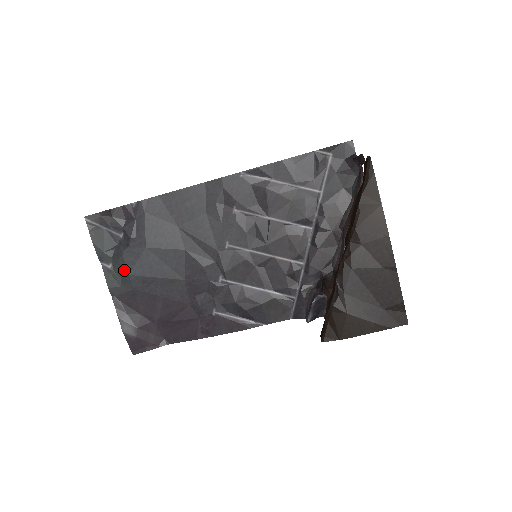
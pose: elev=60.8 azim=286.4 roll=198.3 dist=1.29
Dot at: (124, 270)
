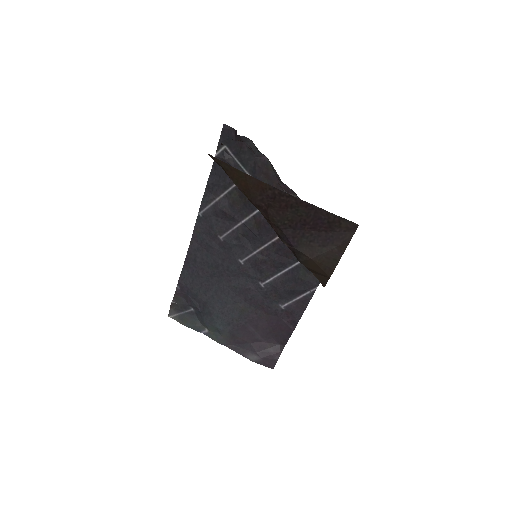
Dot at: (213, 327)
